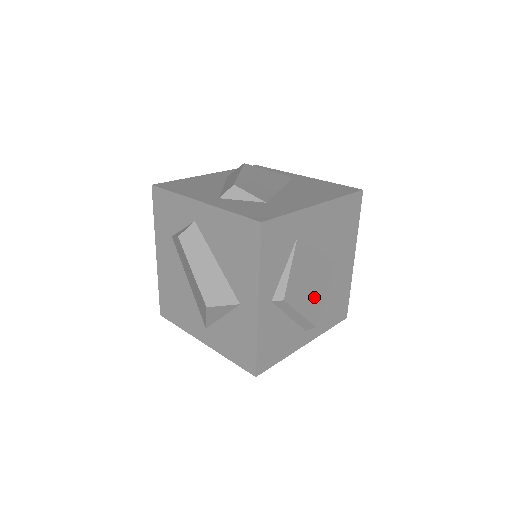
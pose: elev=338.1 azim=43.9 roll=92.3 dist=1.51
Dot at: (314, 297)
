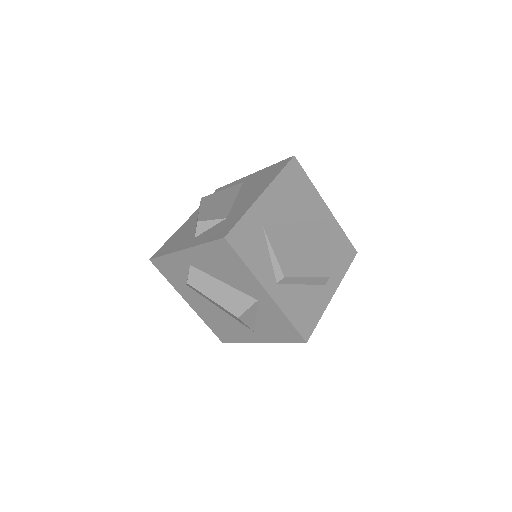
Dot at: (311, 258)
